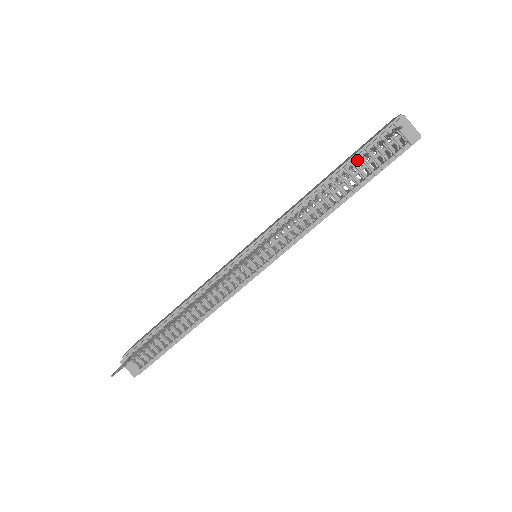
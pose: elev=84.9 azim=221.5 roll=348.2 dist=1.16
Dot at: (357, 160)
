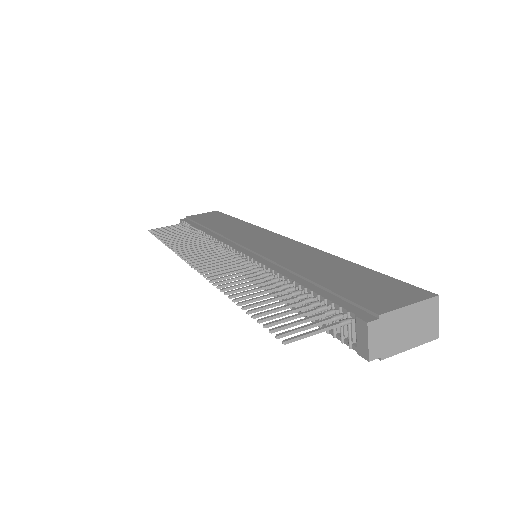
Dot at: (302, 300)
